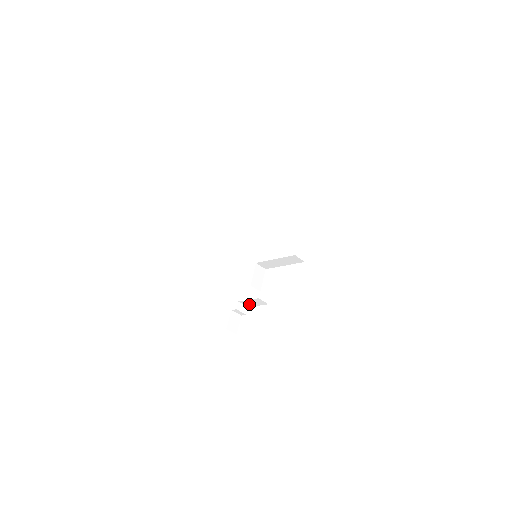
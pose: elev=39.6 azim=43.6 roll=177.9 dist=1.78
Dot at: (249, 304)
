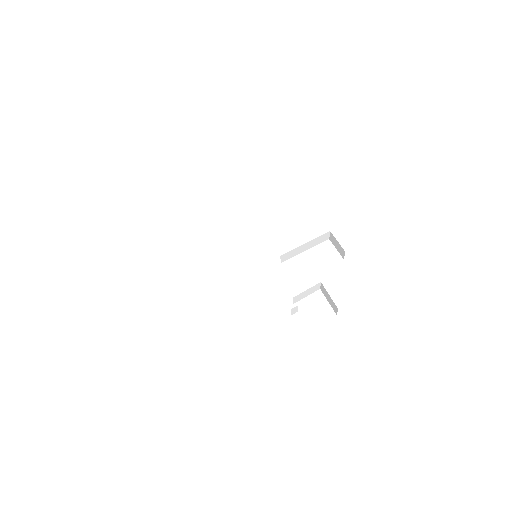
Dot at: (299, 298)
